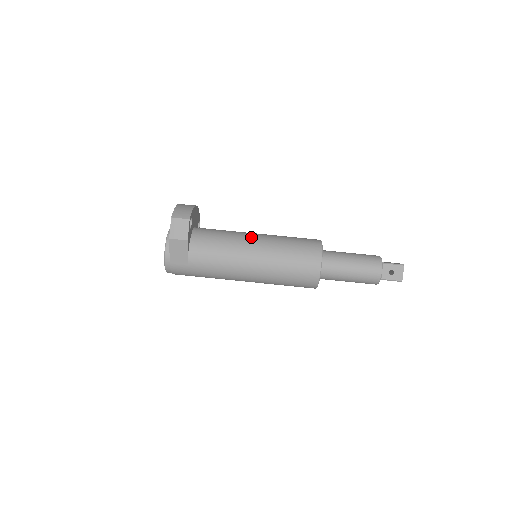
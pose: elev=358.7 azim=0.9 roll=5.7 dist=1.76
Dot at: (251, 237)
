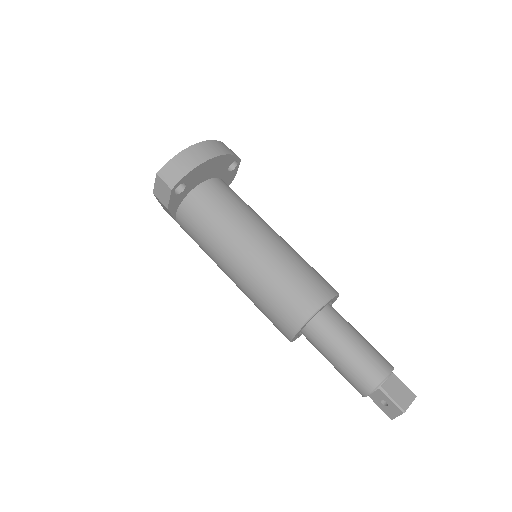
Dot at: (243, 243)
